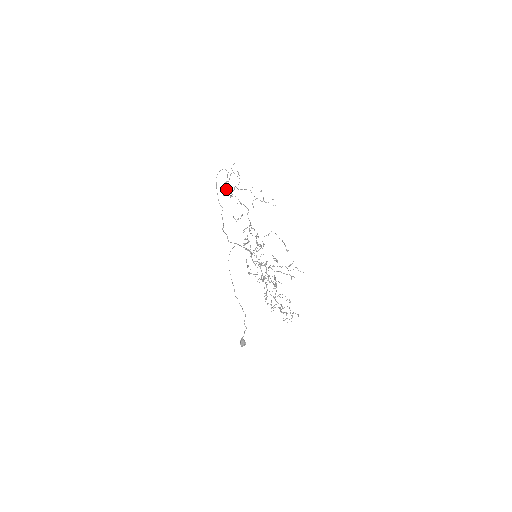
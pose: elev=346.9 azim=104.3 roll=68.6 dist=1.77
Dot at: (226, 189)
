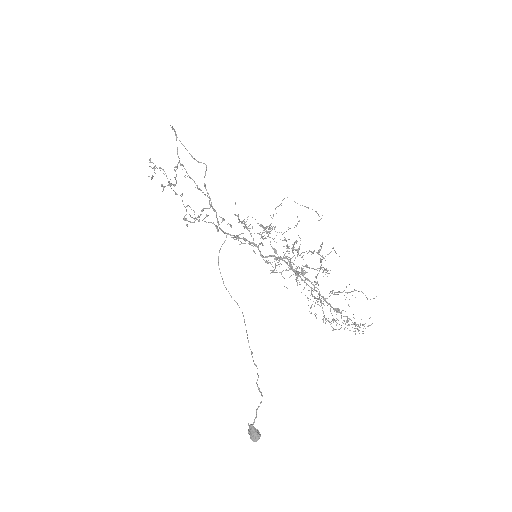
Dot at: occluded
